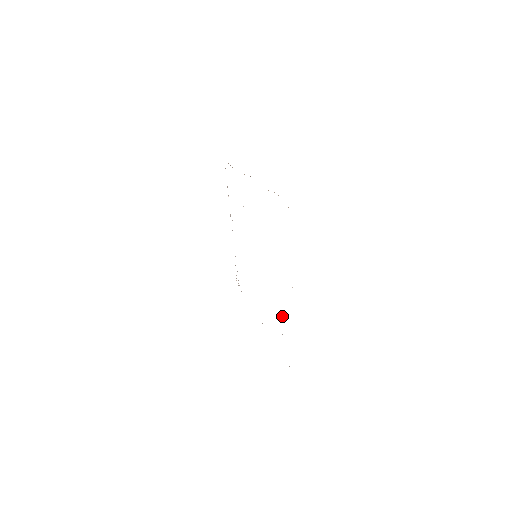
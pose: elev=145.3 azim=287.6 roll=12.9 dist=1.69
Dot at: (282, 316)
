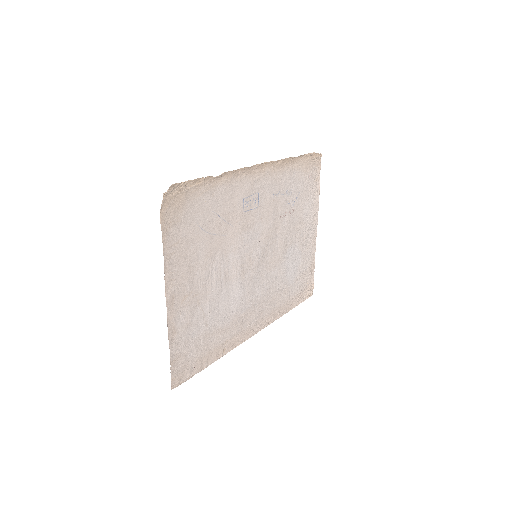
Dot at: (198, 318)
